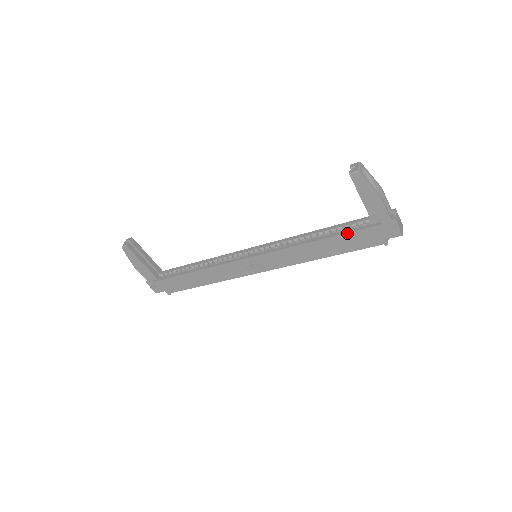
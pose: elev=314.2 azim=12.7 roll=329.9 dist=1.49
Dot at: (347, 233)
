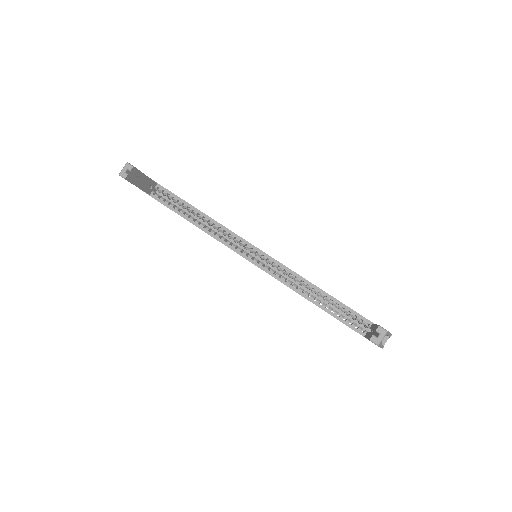
Dot at: (341, 321)
